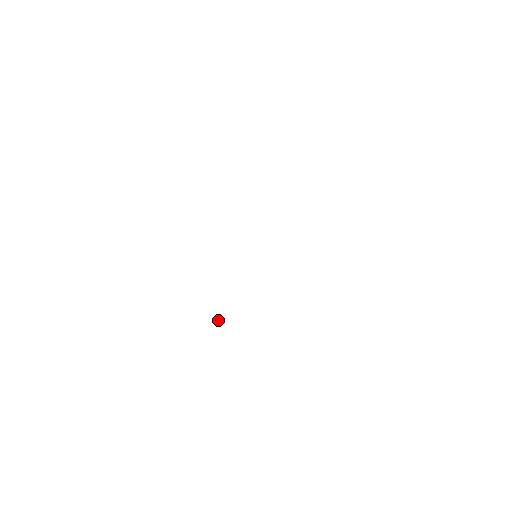
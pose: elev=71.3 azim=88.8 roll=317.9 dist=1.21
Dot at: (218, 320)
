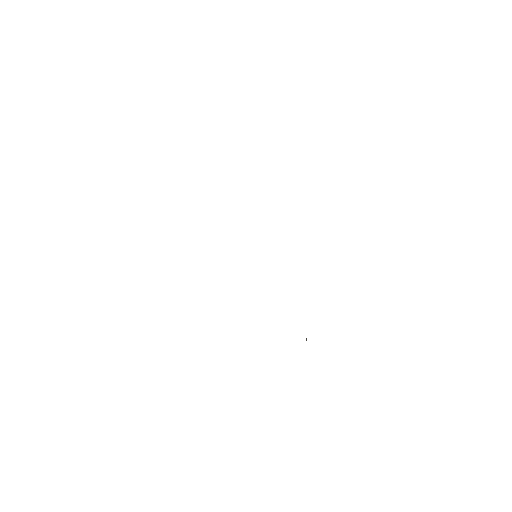
Dot at: occluded
